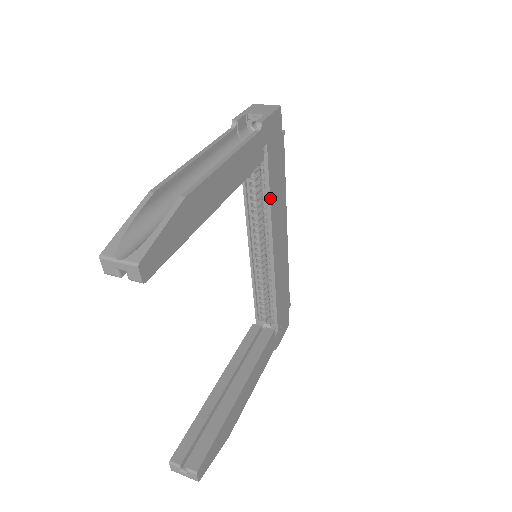
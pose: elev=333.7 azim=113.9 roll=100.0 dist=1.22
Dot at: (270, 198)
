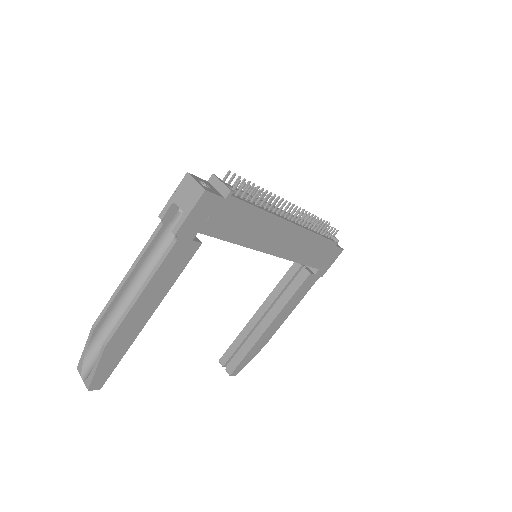
Dot at: (236, 243)
